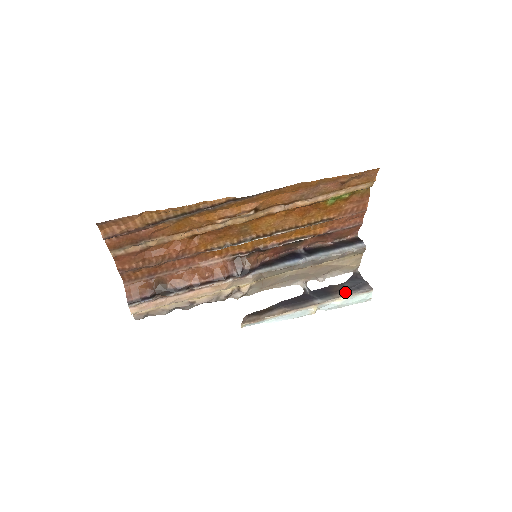
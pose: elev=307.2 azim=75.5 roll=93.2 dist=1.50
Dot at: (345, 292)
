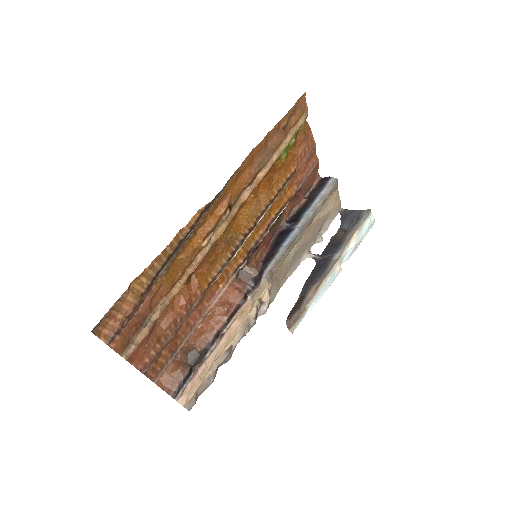
Dot at: (351, 231)
